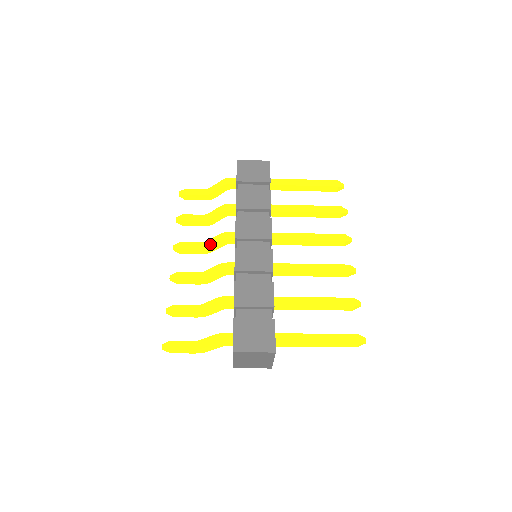
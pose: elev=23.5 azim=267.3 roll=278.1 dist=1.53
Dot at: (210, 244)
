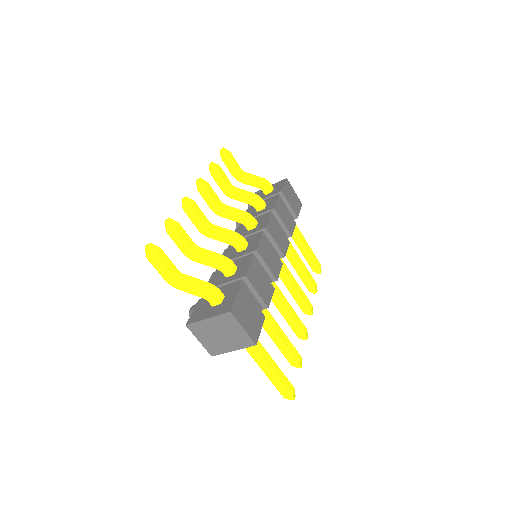
Dot at: (231, 210)
